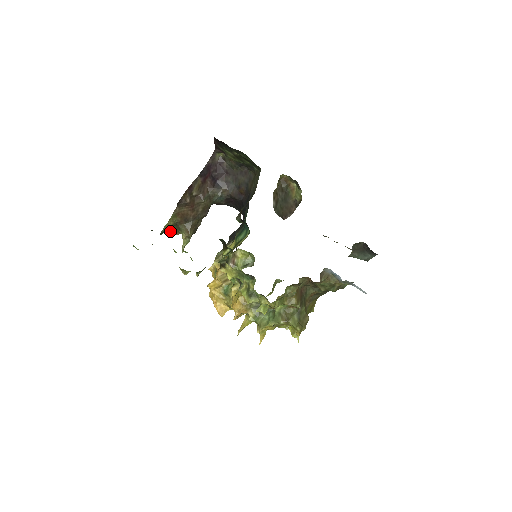
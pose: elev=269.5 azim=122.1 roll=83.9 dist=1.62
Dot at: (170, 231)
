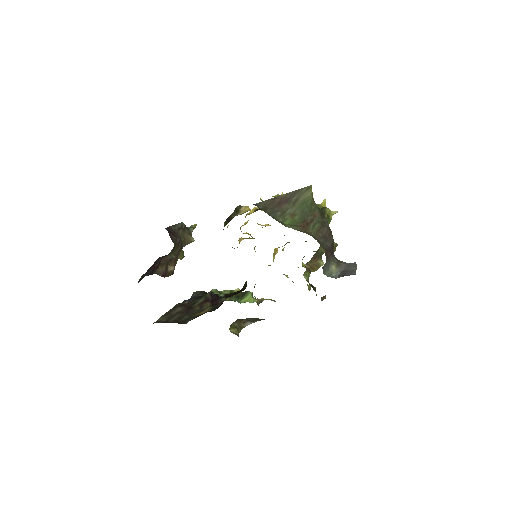
Dot at: occluded
